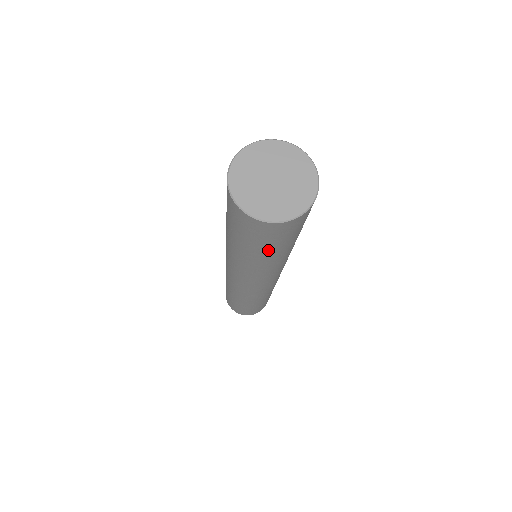
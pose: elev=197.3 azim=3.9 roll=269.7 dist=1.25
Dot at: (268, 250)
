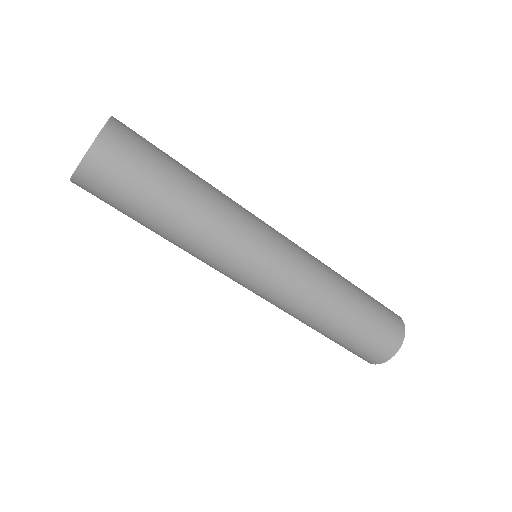
Dot at: (152, 199)
